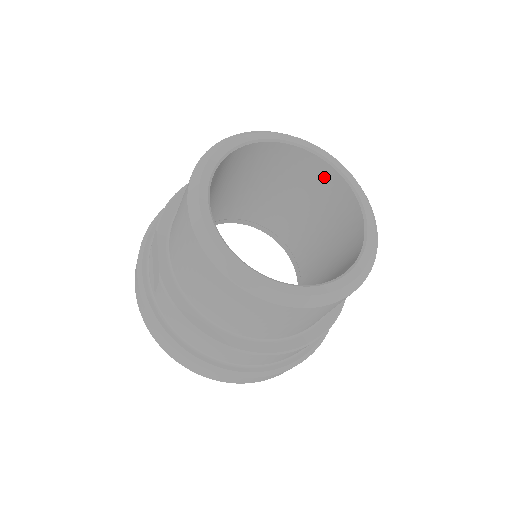
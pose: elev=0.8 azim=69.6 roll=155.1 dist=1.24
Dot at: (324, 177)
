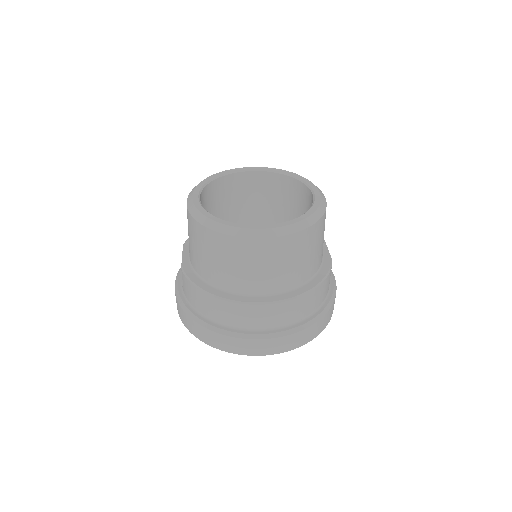
Dot at: (291, 188)
